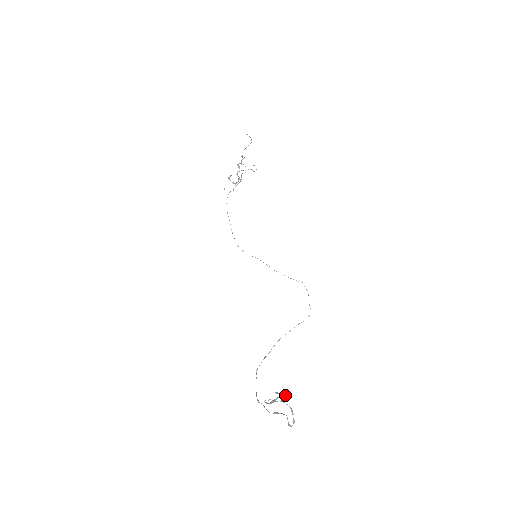
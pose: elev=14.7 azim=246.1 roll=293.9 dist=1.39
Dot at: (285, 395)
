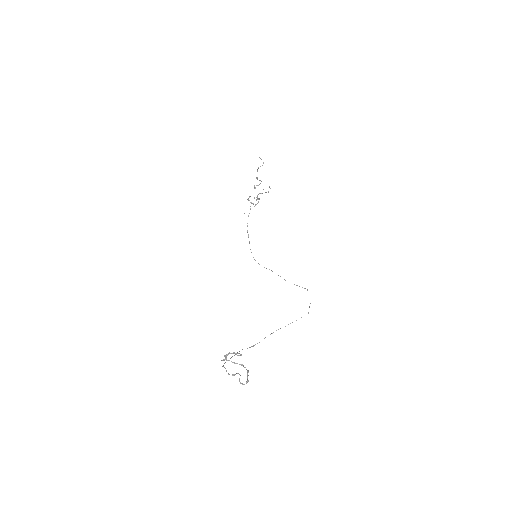
Dot at: (240, 354)
